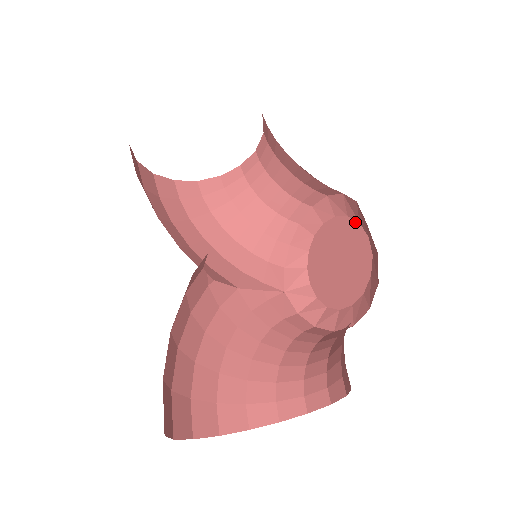
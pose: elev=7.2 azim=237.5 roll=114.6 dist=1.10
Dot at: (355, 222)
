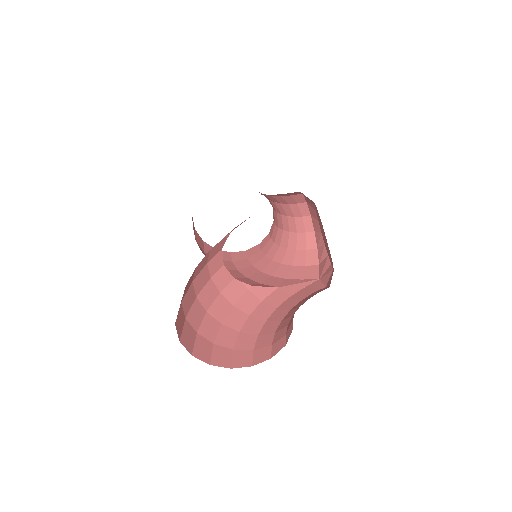
Dot at: (315, 205)
